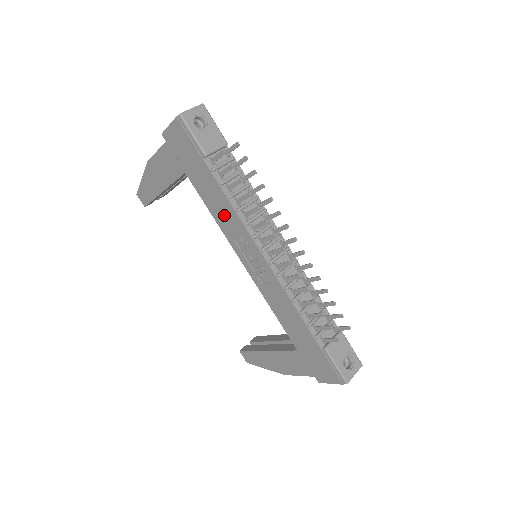
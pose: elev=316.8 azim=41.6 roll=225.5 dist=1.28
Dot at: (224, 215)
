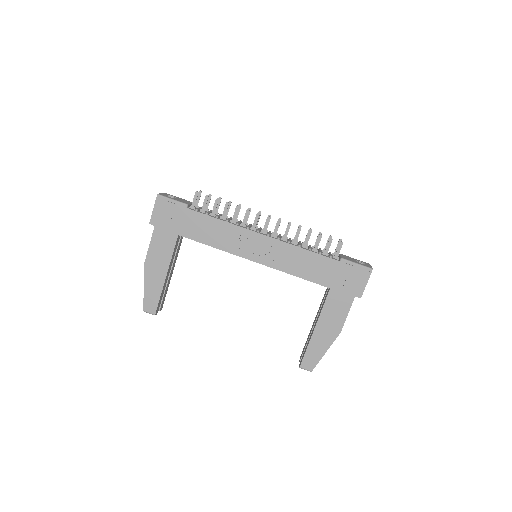
Dot at: (220, 235)
